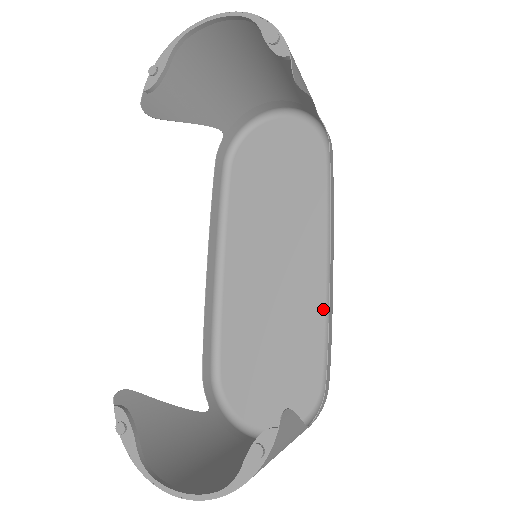
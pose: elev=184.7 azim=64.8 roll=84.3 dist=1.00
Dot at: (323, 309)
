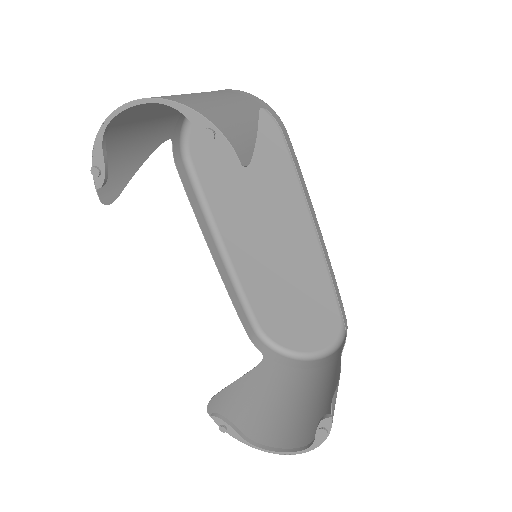
Dot at: (324, 267)
